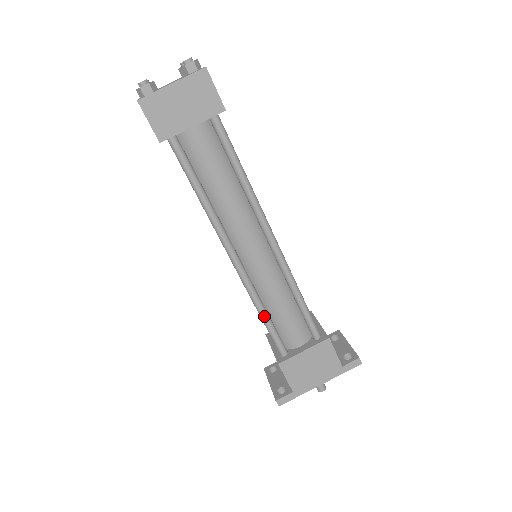
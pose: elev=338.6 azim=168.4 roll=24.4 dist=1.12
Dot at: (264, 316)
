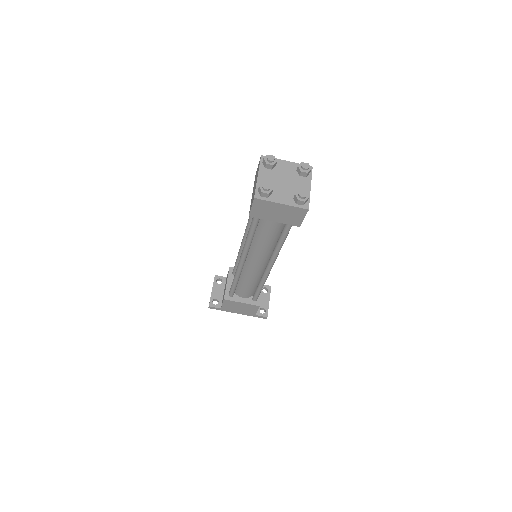
Dot at: (235, 283)
